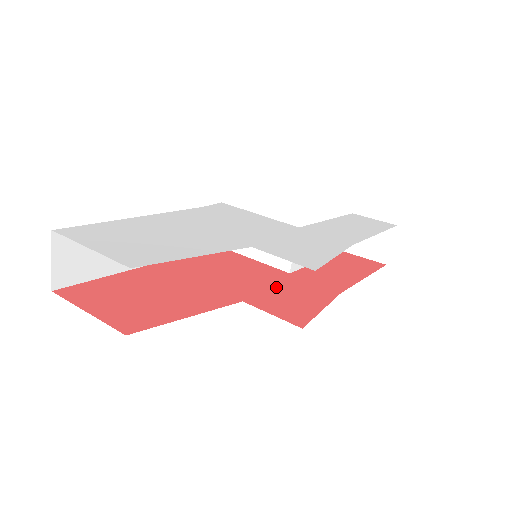
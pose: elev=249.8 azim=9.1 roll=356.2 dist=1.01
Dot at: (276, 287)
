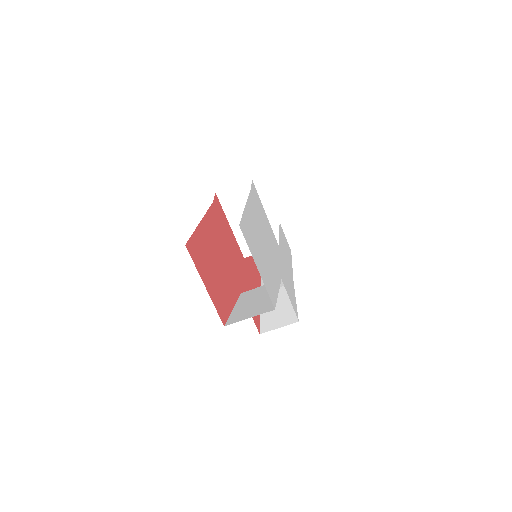
Dot at: (245, 277)
